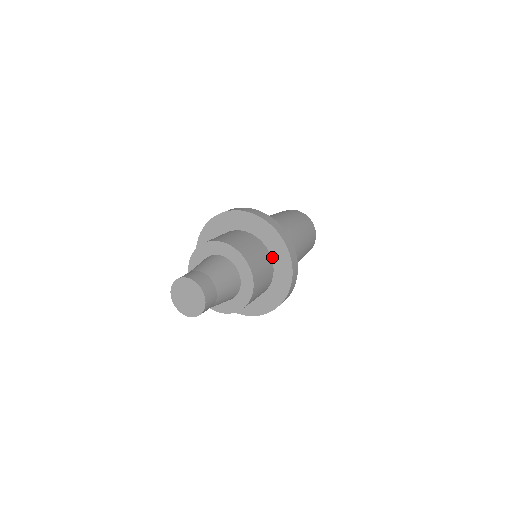
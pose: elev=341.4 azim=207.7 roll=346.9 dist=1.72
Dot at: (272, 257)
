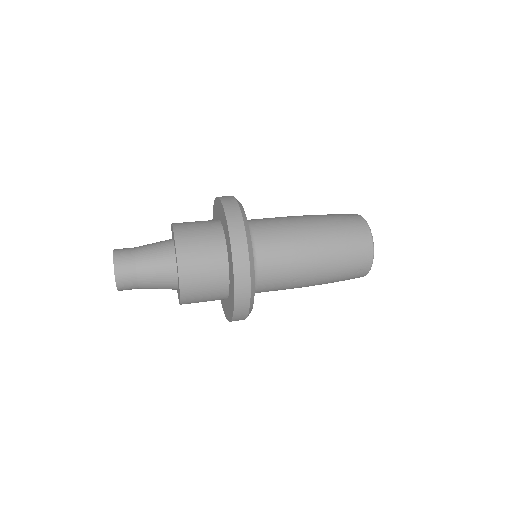
Dot at: (223, 228)
